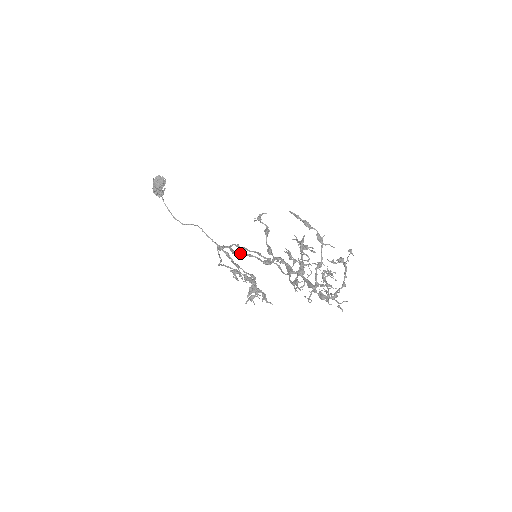
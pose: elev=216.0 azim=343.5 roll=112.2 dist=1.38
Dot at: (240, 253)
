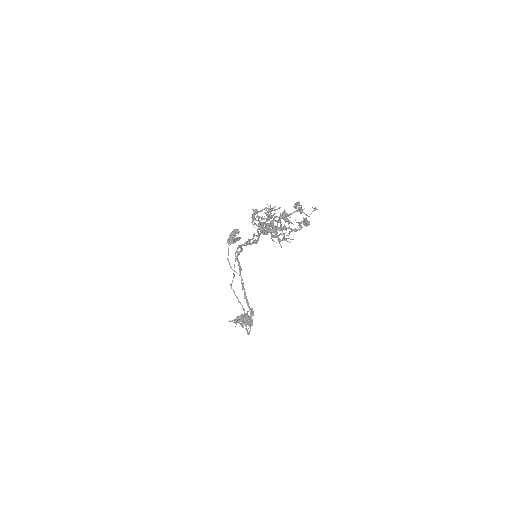
Dot at: (244, 244)
